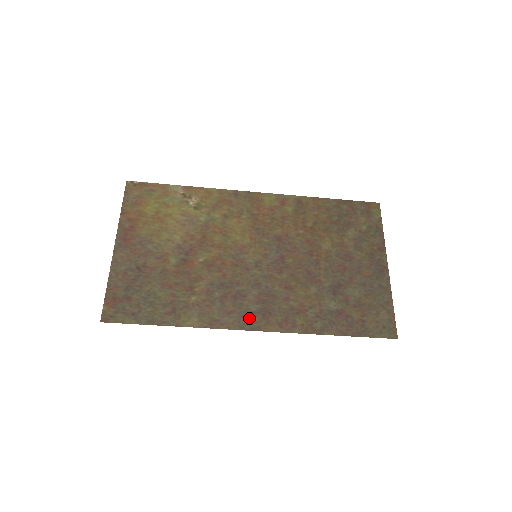
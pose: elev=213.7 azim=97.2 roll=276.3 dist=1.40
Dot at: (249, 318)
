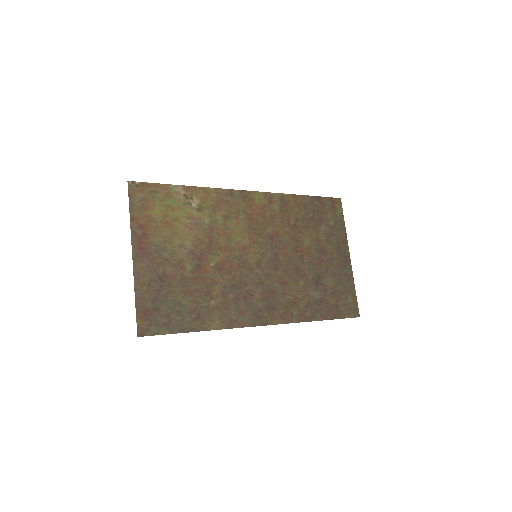
Dot at: (259, 315)
